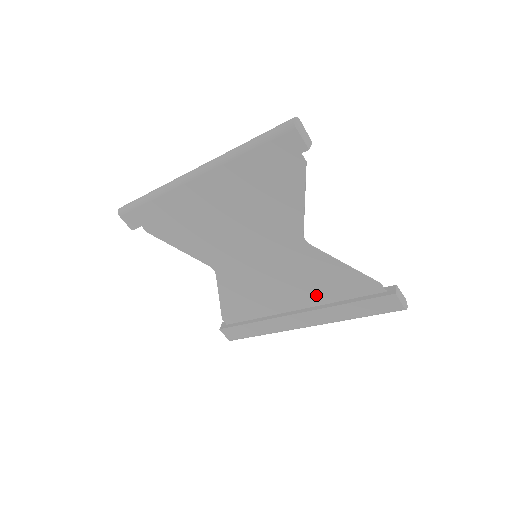
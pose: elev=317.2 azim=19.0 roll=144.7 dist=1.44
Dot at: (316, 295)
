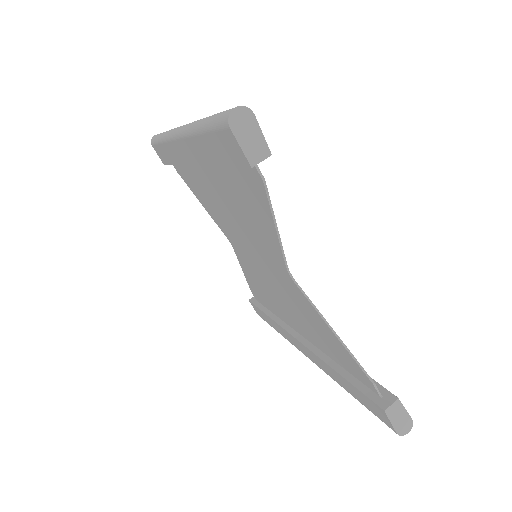
Dot at: (314, 337)
